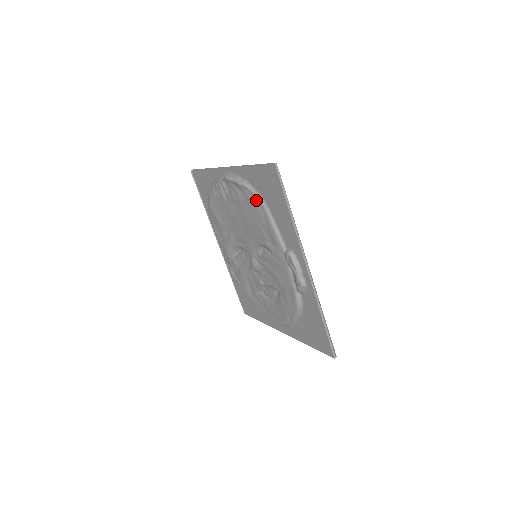
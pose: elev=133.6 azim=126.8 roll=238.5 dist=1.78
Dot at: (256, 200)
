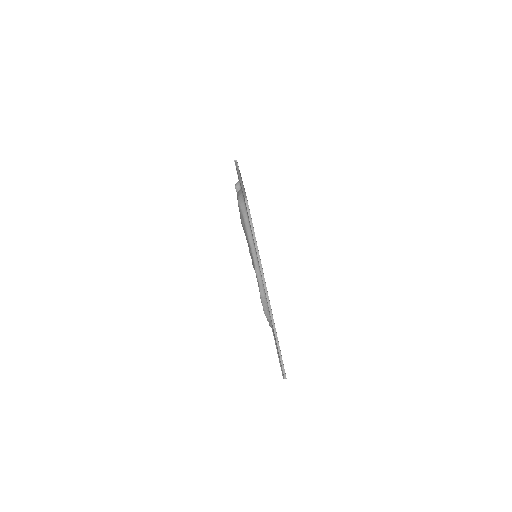
Dot at: occluded
